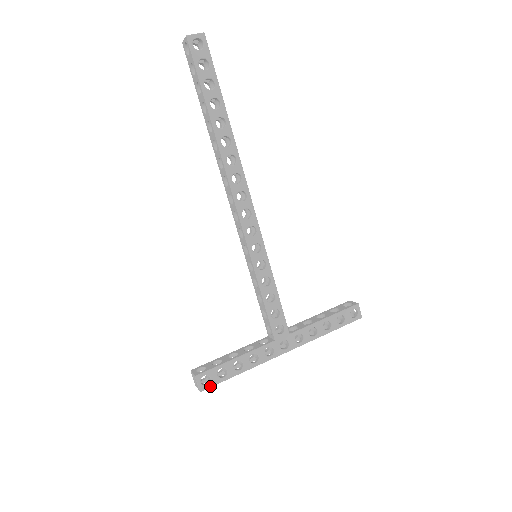
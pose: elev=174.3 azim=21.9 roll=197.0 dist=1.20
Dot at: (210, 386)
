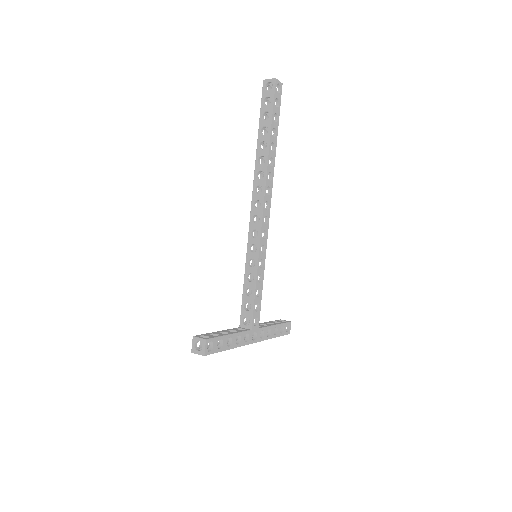
Dot at: (211, 353)
